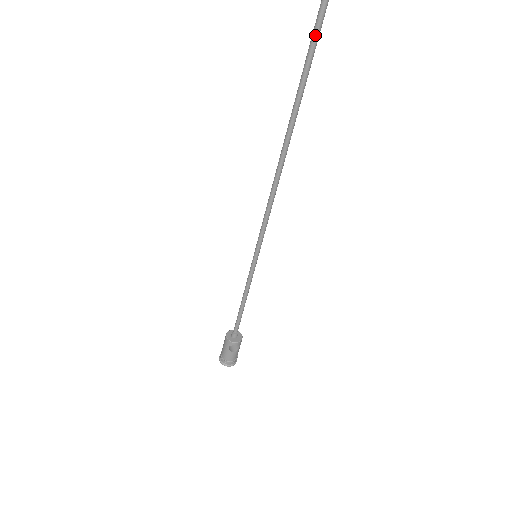
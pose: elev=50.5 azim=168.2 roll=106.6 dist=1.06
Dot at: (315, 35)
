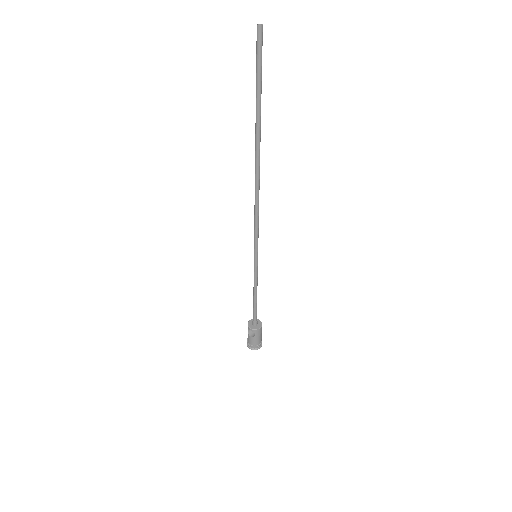
Dot at: (256, 76)
